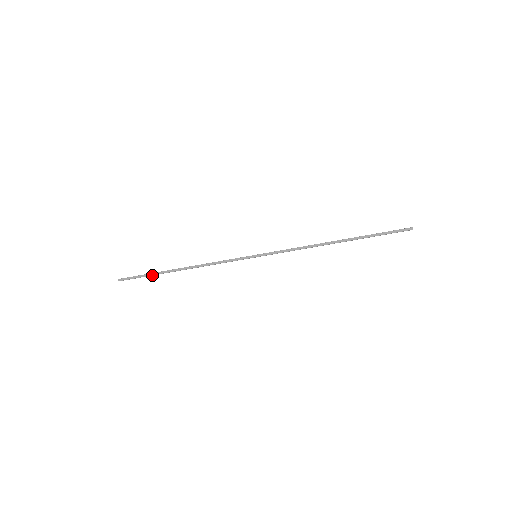
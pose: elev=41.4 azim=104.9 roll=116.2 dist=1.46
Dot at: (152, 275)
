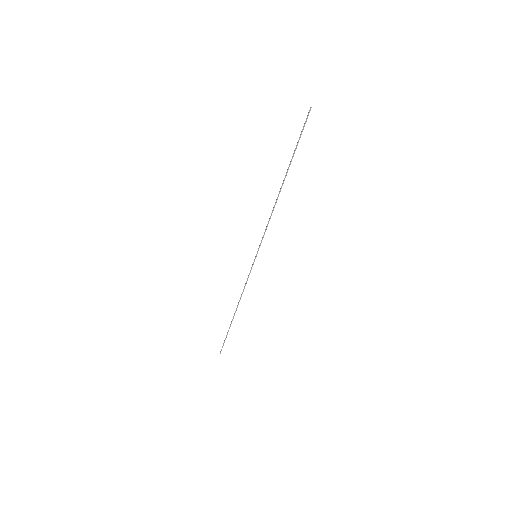
Dot at: occluded
